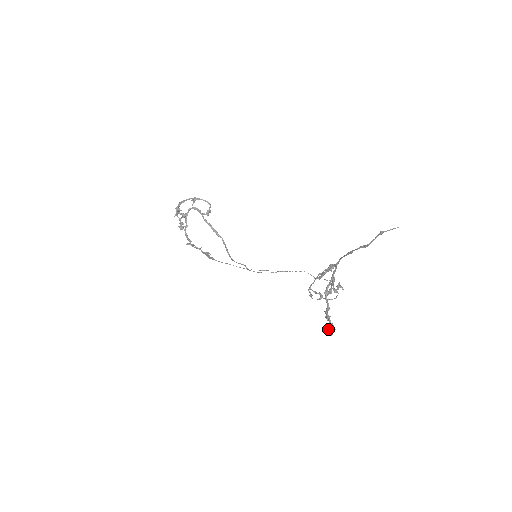
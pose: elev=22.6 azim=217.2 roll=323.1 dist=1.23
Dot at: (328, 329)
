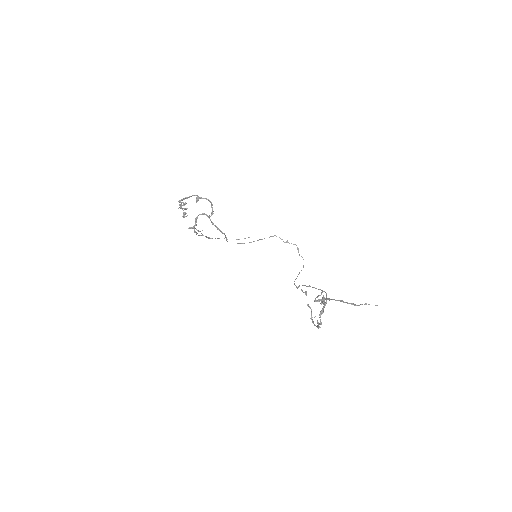
Dot at: (311, 318)
